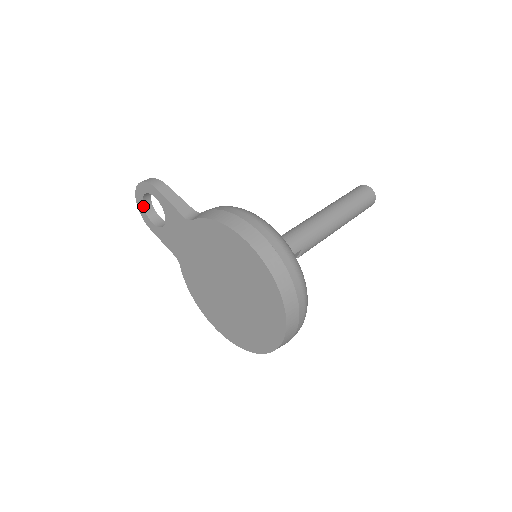
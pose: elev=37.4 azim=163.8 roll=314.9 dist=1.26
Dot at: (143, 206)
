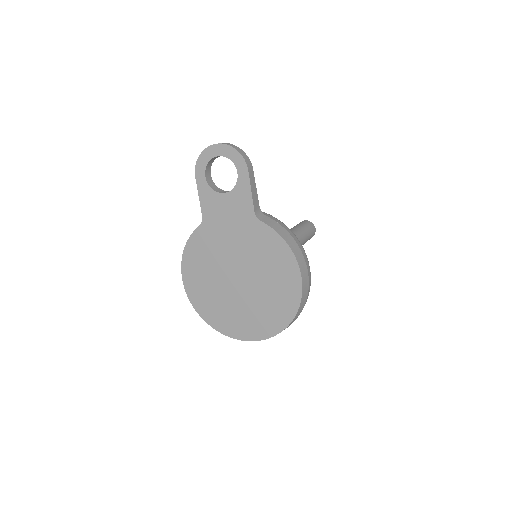
Dot at: (211, 159)
